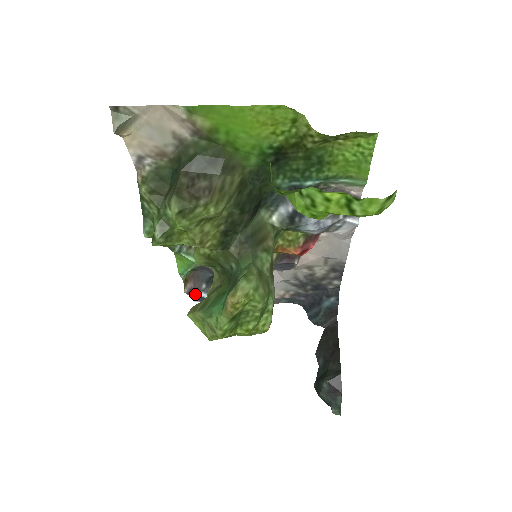
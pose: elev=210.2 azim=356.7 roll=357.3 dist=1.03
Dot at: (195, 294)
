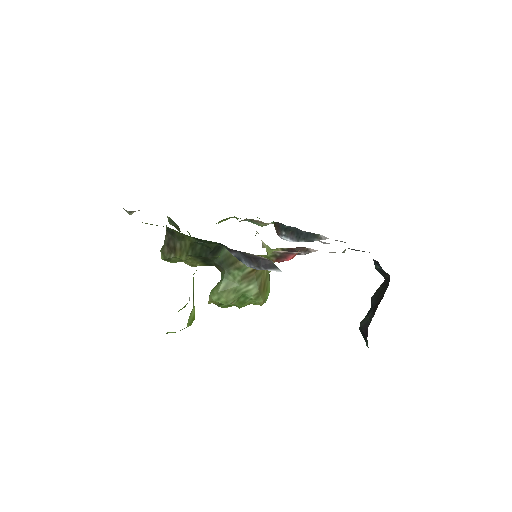
Dot at: occluded
